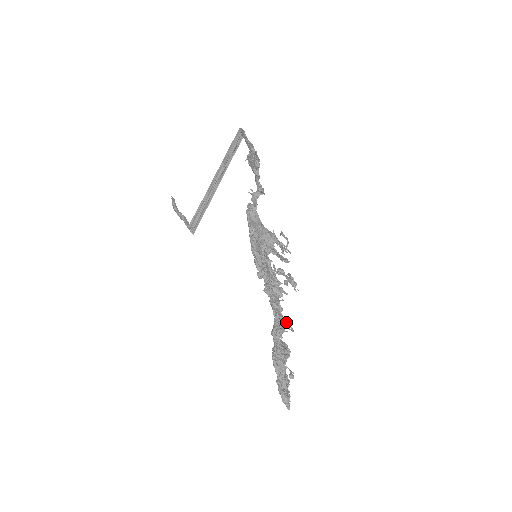
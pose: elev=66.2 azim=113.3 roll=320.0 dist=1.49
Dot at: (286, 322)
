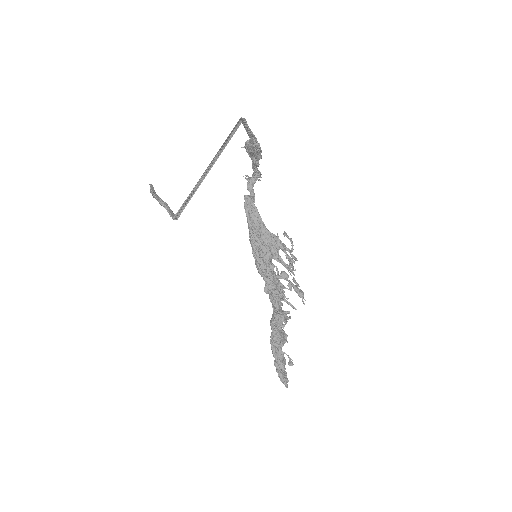
Dot at: (286, 316)
